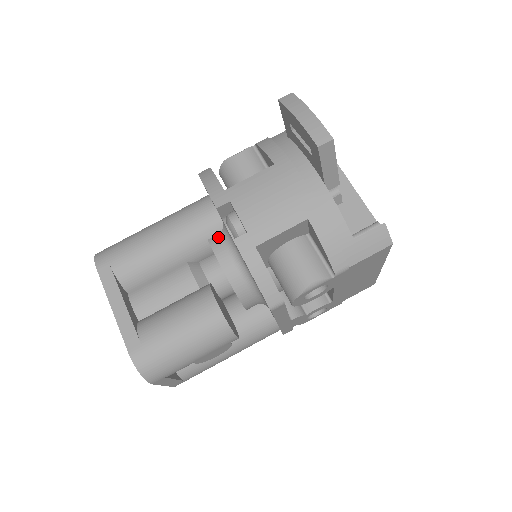
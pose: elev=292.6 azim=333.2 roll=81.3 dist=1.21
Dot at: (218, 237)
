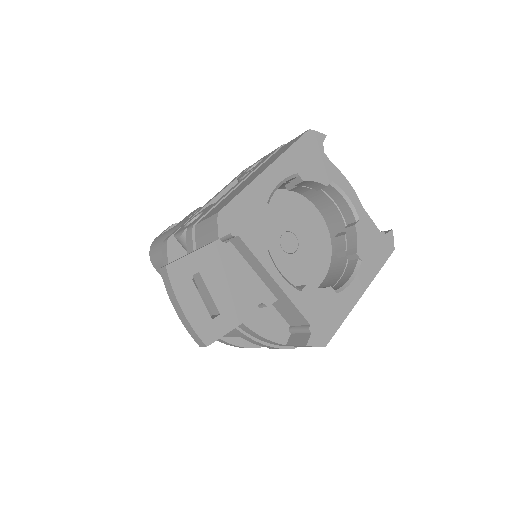
Dot at: occluded
